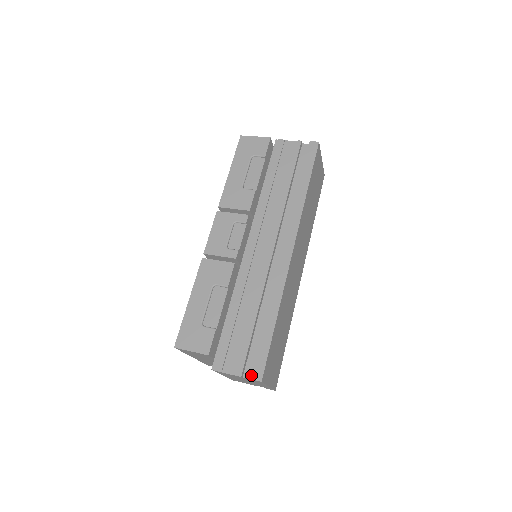
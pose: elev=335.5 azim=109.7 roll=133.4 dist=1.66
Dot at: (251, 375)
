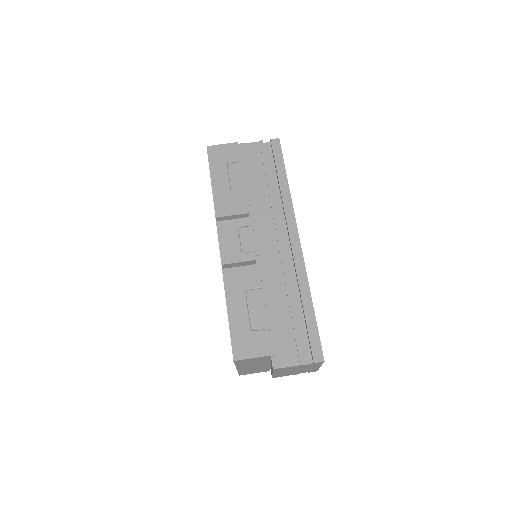
Dot at: (311, 360)
